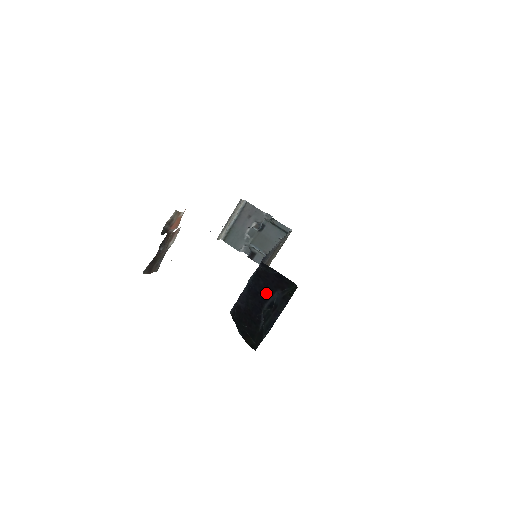
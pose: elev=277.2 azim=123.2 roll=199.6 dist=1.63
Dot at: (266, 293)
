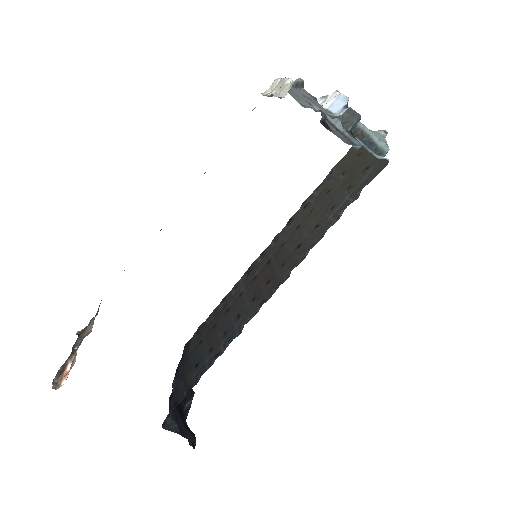
Dot at: (182, 413)
